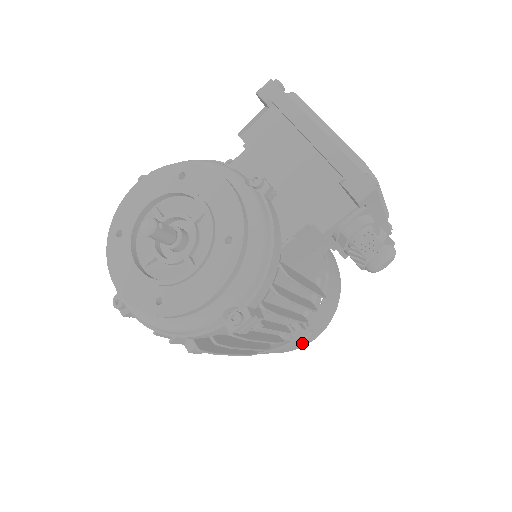
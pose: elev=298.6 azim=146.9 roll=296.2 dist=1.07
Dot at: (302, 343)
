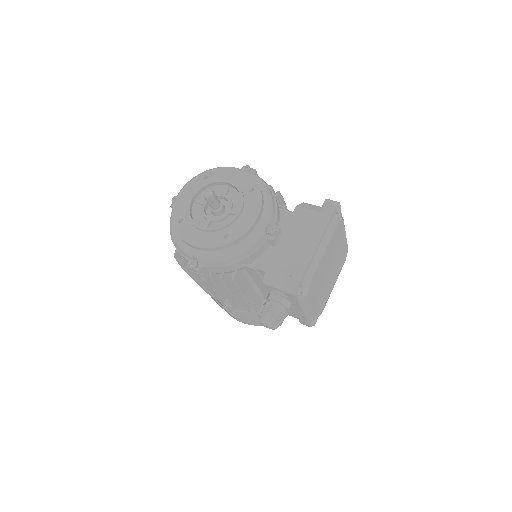
Dot at: occluded
